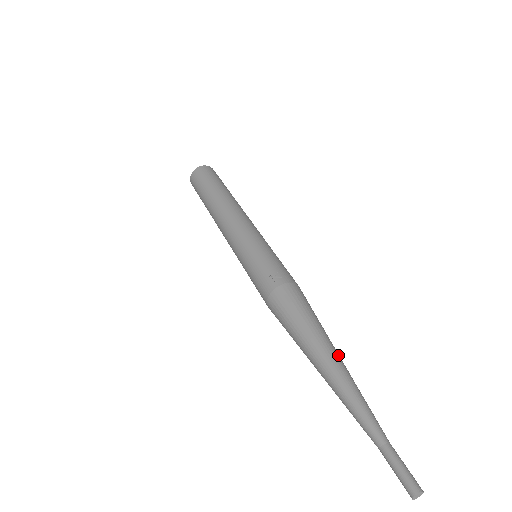
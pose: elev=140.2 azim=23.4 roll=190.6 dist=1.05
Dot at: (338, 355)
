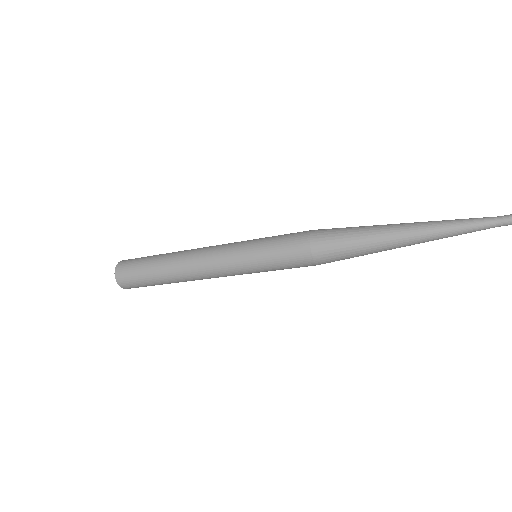
Dot at: occluded
